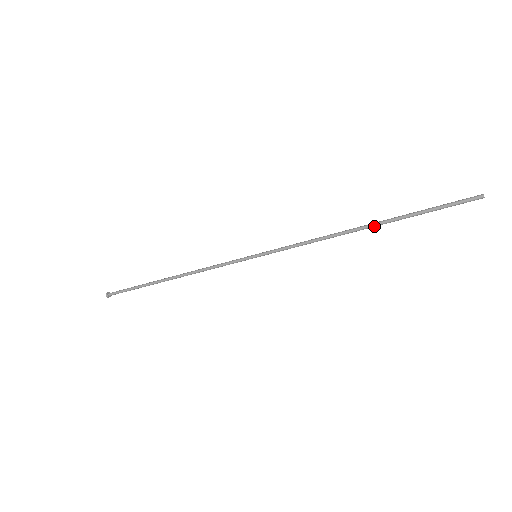
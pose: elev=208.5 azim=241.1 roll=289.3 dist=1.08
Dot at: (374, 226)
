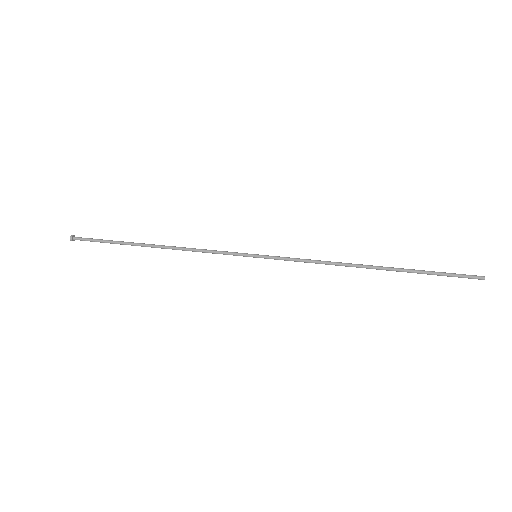
Dot at: occluded
